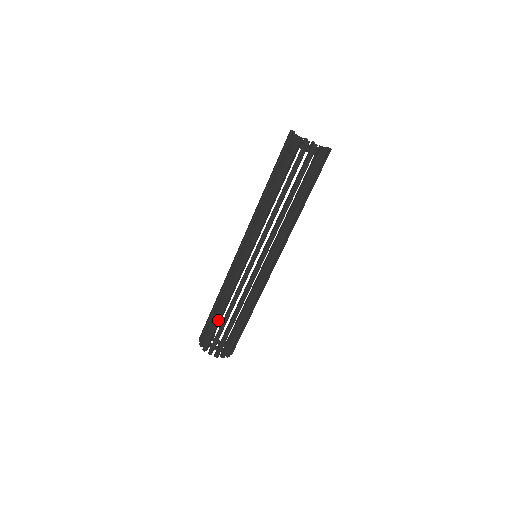
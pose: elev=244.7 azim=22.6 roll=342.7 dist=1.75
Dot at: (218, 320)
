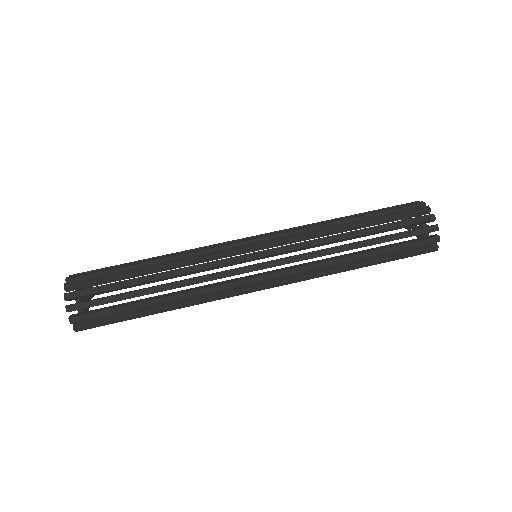
Dot at: (133, 264)
